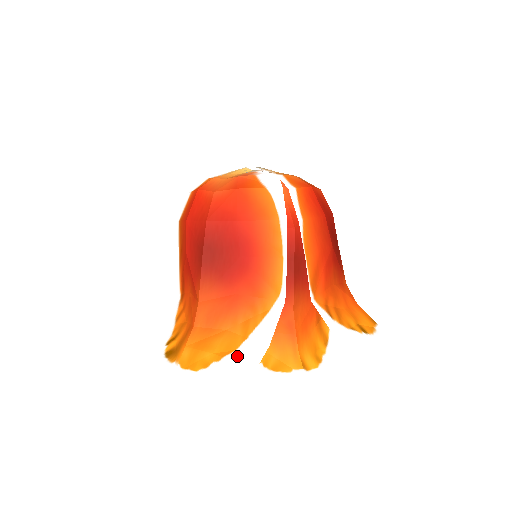
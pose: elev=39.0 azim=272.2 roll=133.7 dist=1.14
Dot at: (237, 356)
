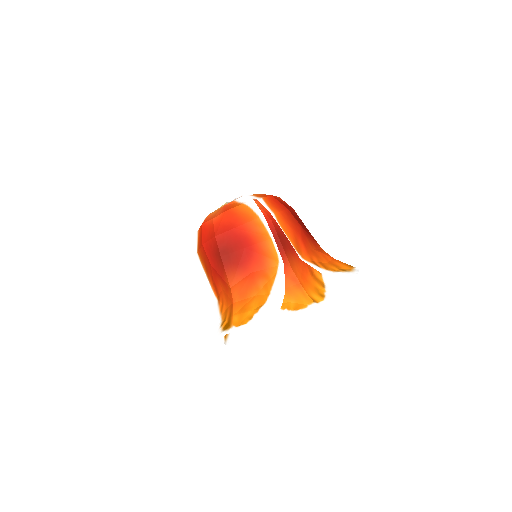
Dot at: (268, 305)
